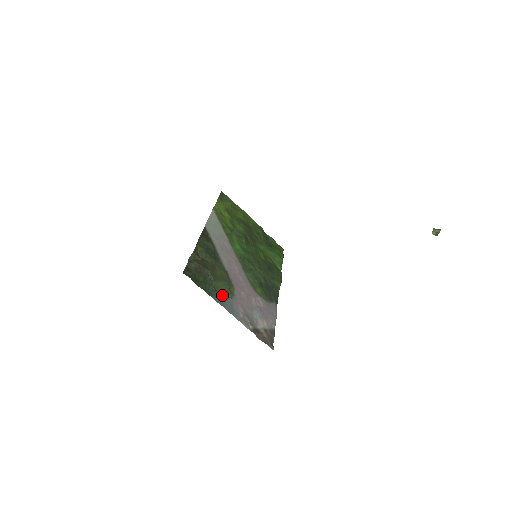
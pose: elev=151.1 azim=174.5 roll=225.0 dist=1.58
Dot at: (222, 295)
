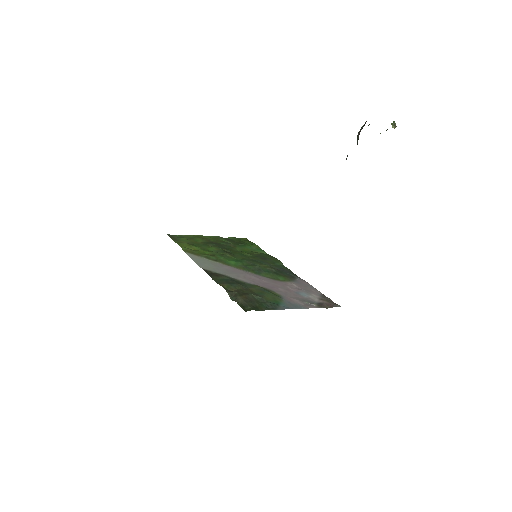
Dot at: (277, 302)
